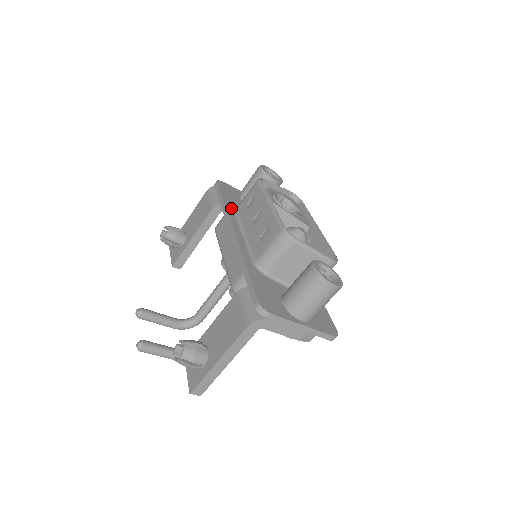
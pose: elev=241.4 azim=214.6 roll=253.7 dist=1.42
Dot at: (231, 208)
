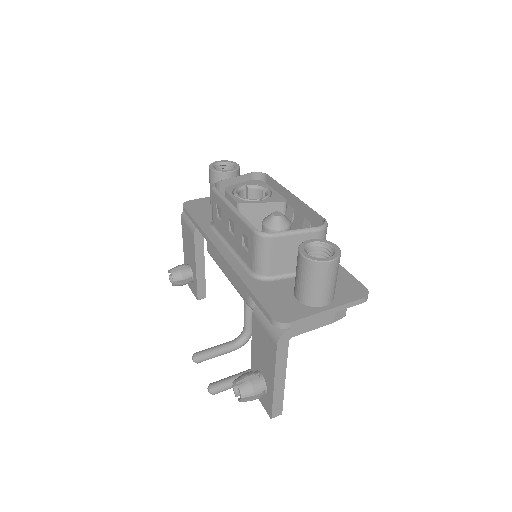
Dot at: (207, 226)
